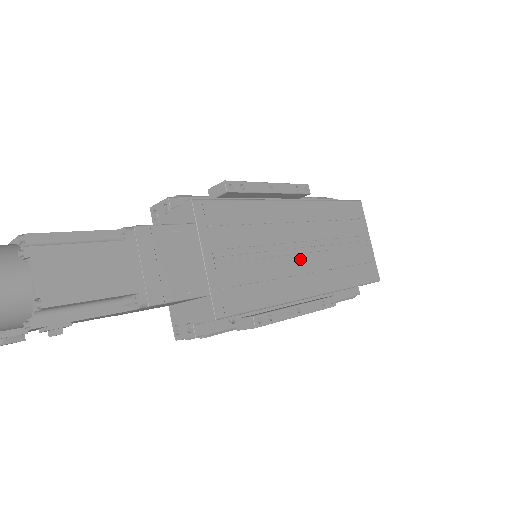
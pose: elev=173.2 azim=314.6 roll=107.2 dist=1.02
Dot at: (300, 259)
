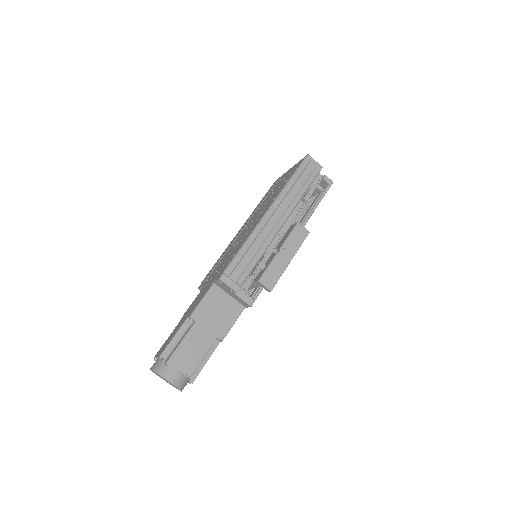
Dot at: occluded
